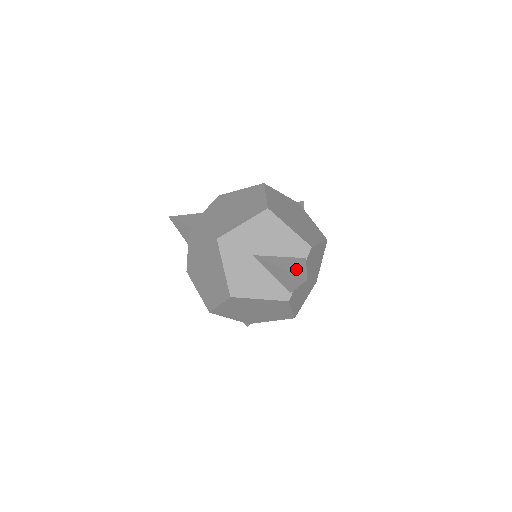
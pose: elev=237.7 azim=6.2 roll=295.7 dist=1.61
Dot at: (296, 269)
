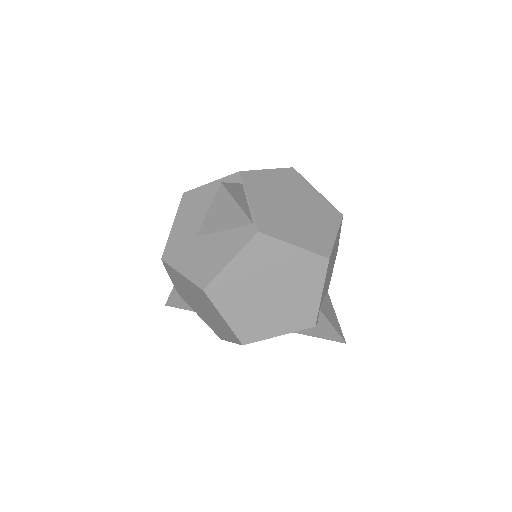
Dot at: occluded
